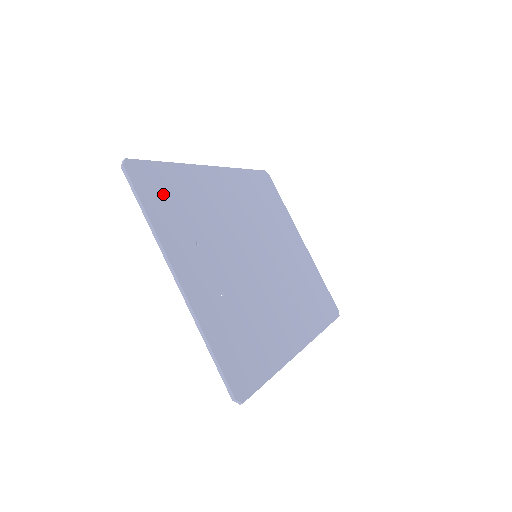
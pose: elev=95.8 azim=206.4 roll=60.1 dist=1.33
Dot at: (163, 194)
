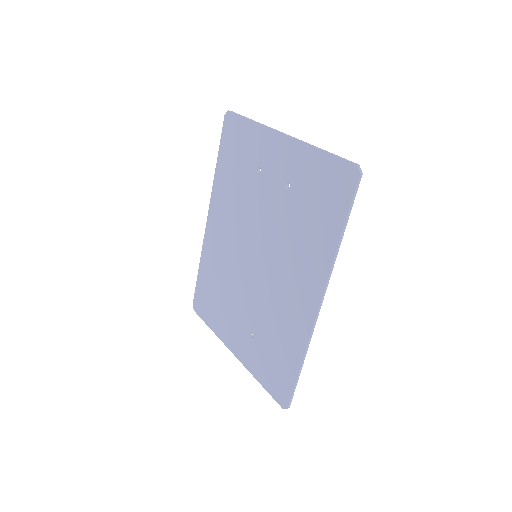
Dot at: (238, 145)
